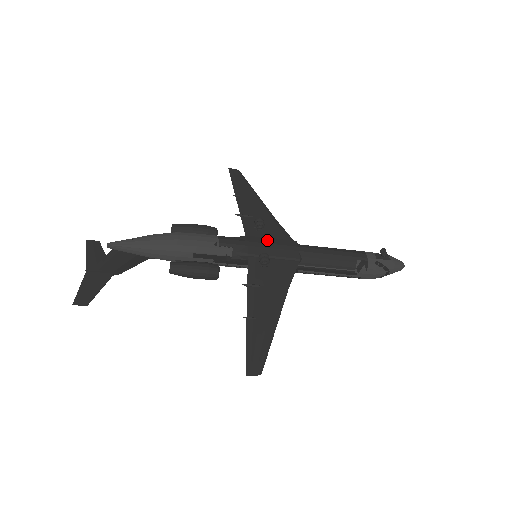
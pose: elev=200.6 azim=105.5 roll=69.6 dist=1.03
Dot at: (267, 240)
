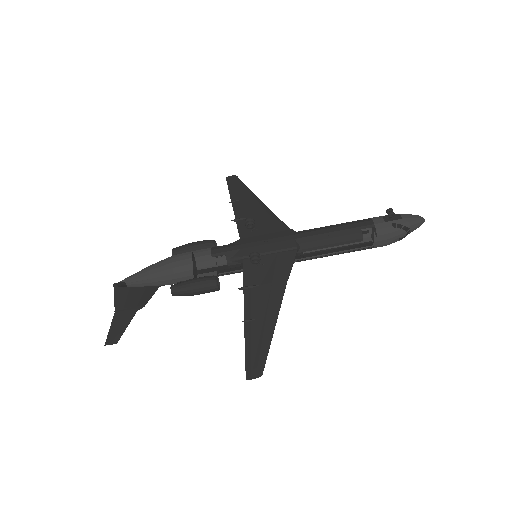
Dot at: (261, 237)
